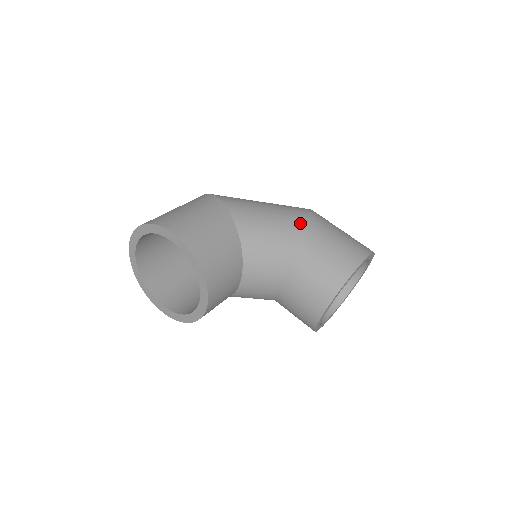
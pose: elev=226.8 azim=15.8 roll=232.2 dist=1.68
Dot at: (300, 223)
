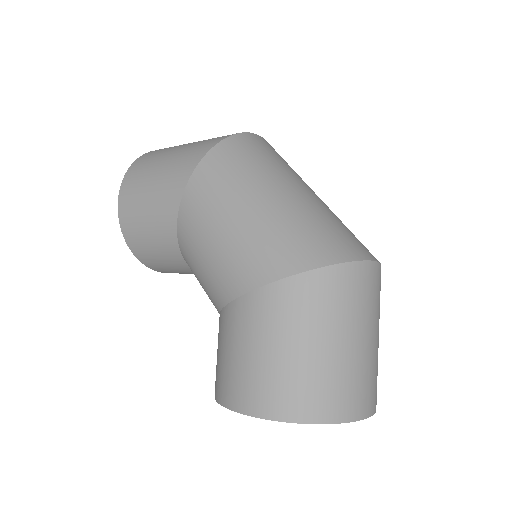
Dot at: (234, 285)
